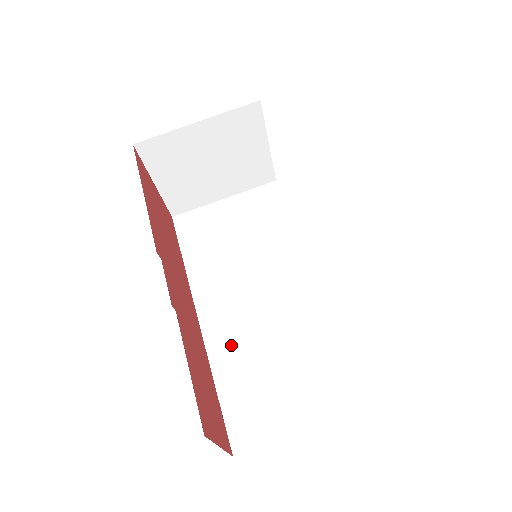
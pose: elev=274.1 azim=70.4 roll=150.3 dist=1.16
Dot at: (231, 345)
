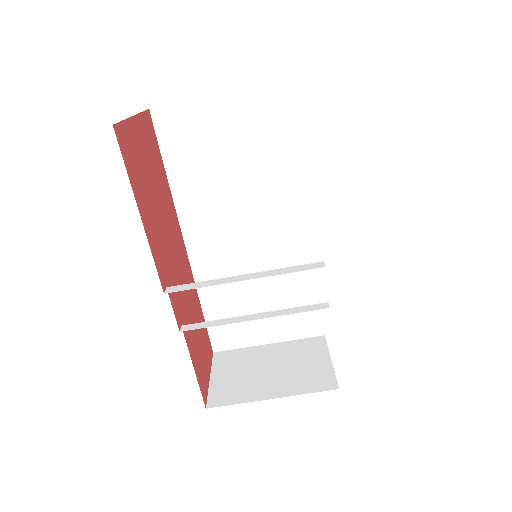
Dot at: (216, 277)
